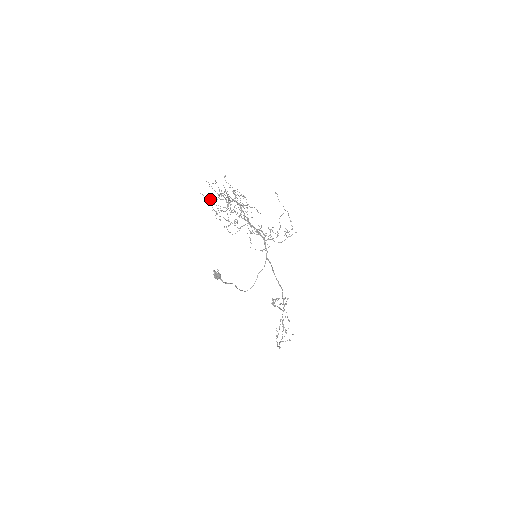
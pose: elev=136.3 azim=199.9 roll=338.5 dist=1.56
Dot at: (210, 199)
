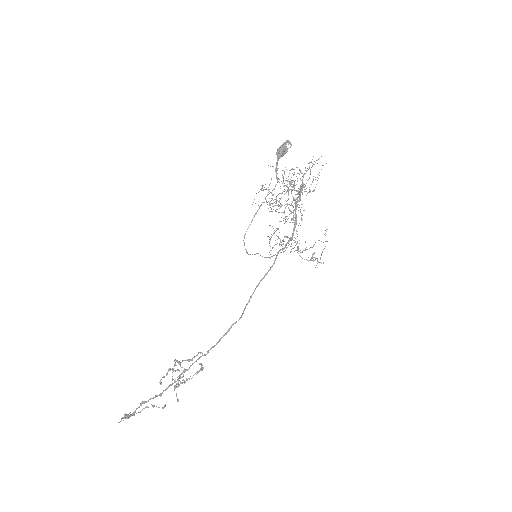
Dot at: (262, 186)
